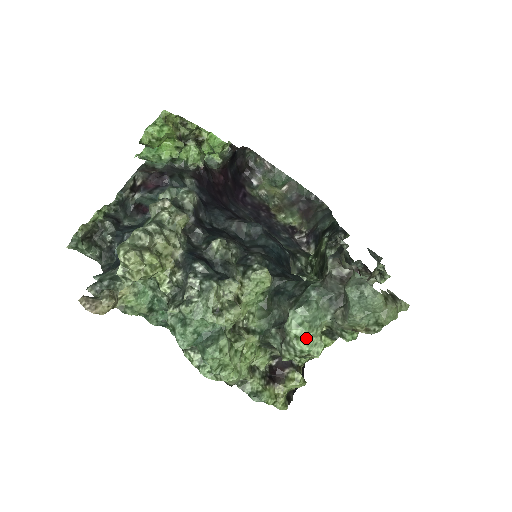
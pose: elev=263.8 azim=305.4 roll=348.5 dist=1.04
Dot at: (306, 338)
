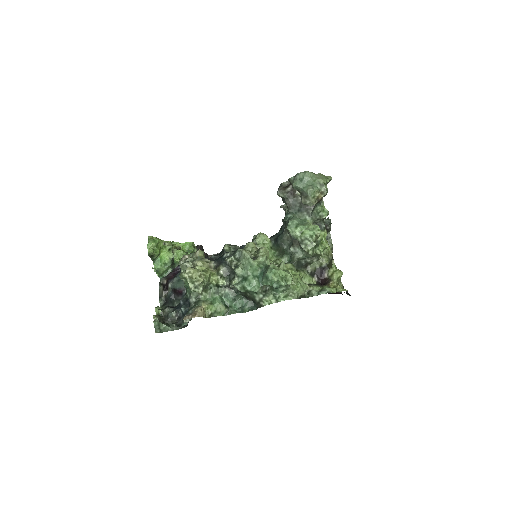
Dot at: (306, 229)
